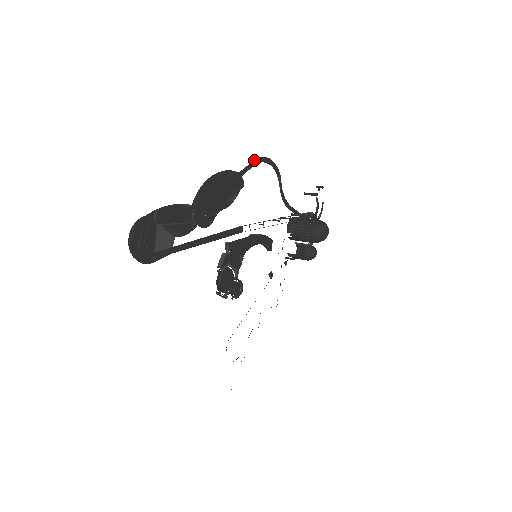
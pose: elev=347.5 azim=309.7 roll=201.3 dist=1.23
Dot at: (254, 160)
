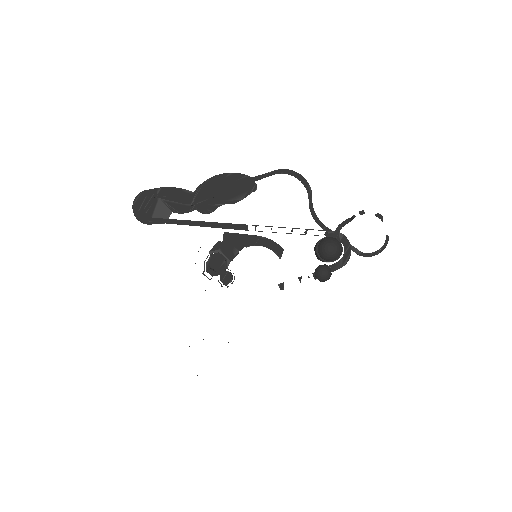
Dot at: (274, 170)
